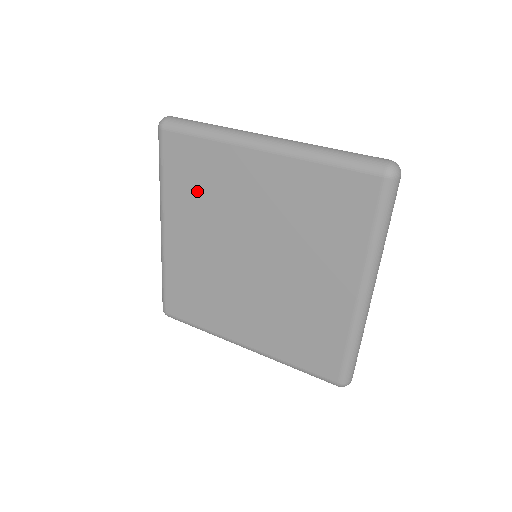
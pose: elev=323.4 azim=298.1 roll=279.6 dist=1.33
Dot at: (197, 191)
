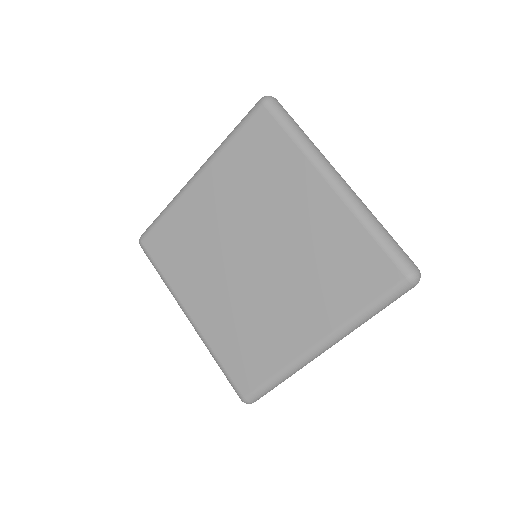
Dot at: (251, 172)
